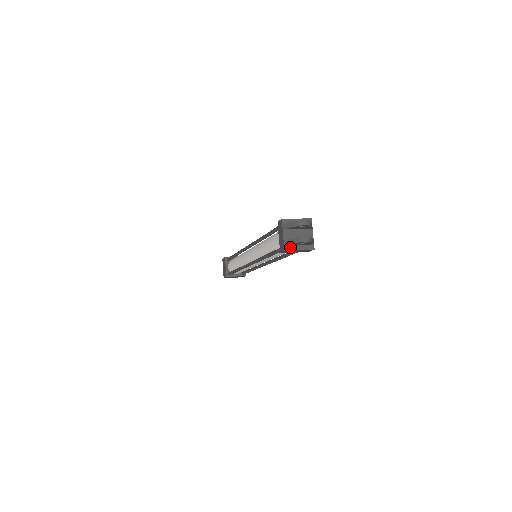
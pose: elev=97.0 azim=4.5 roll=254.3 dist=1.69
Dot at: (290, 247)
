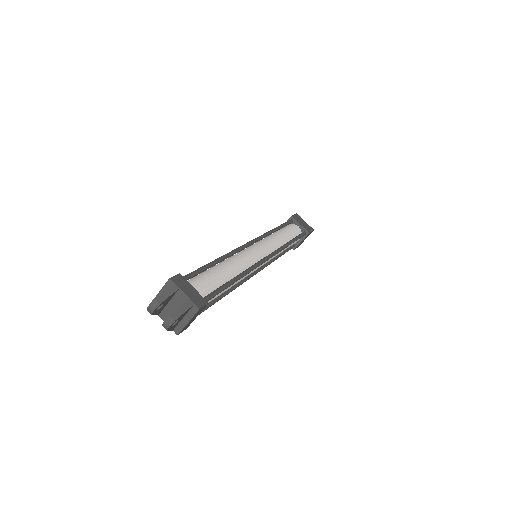
Dot at: (178, 327)
